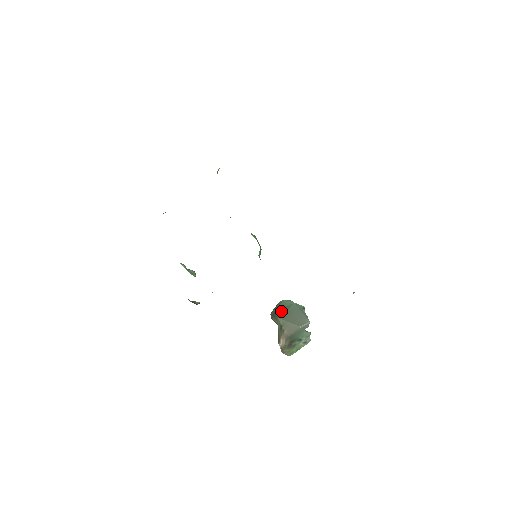
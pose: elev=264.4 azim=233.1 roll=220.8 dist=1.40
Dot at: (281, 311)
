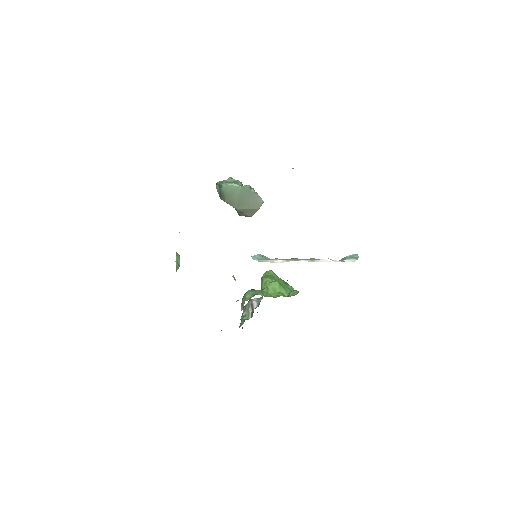
Dot at: (234, 200)
